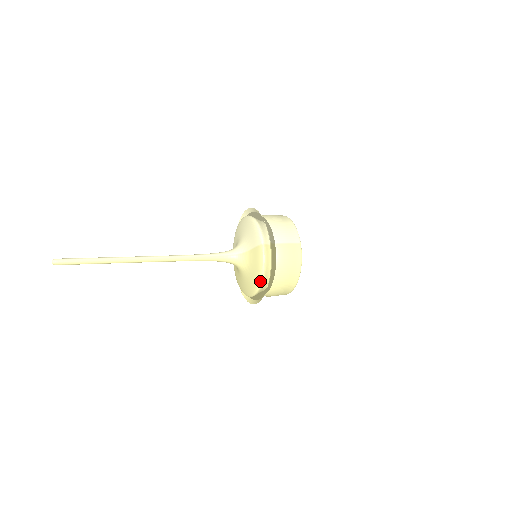
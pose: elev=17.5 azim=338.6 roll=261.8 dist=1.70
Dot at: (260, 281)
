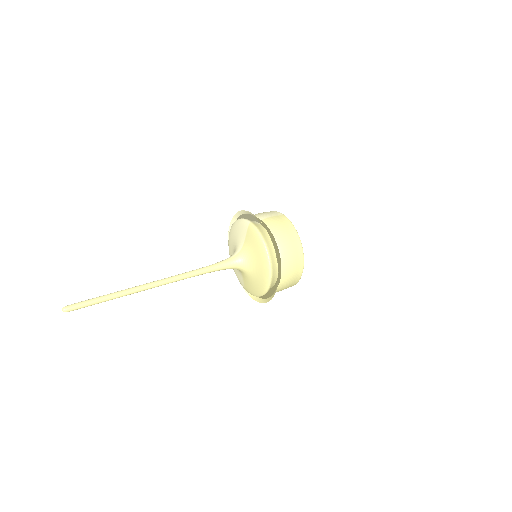
Dot at: (266, 252)
